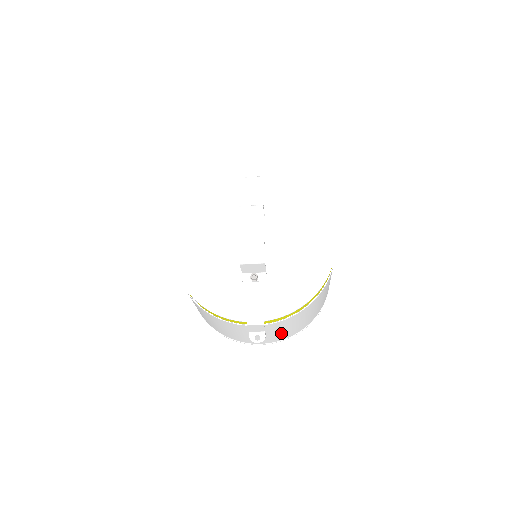
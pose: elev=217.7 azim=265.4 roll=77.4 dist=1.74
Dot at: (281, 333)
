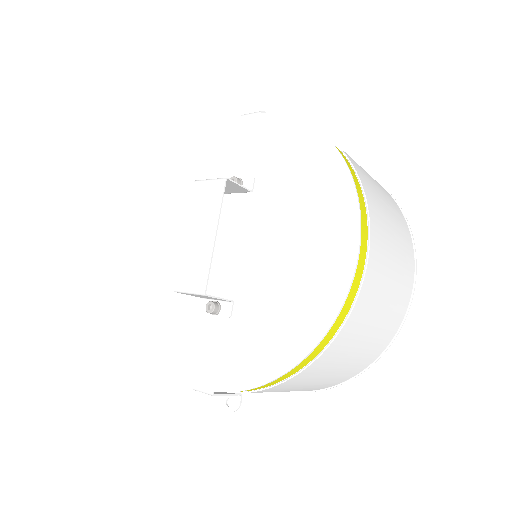
Dot at: occluded
